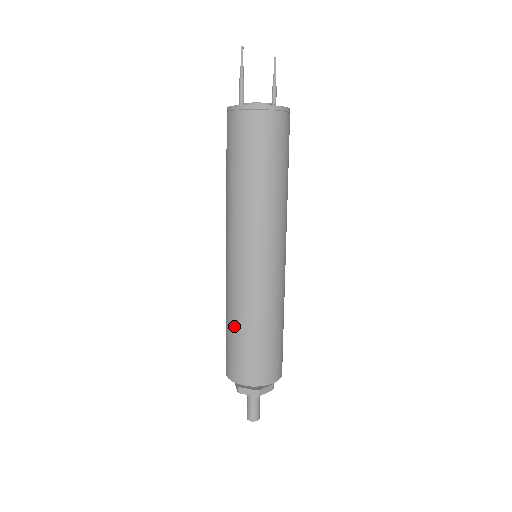
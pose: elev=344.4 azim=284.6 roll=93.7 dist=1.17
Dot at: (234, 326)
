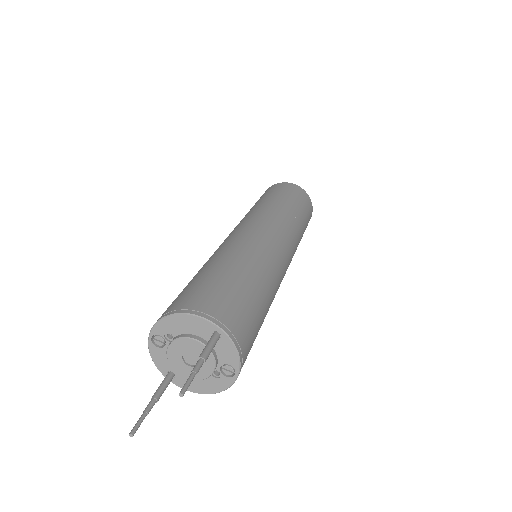
Dot at: occluded
